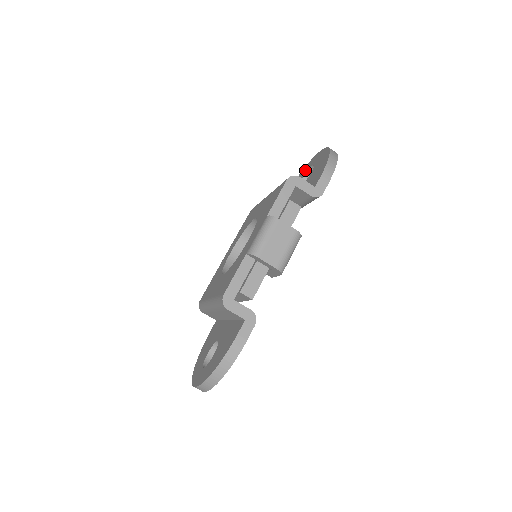
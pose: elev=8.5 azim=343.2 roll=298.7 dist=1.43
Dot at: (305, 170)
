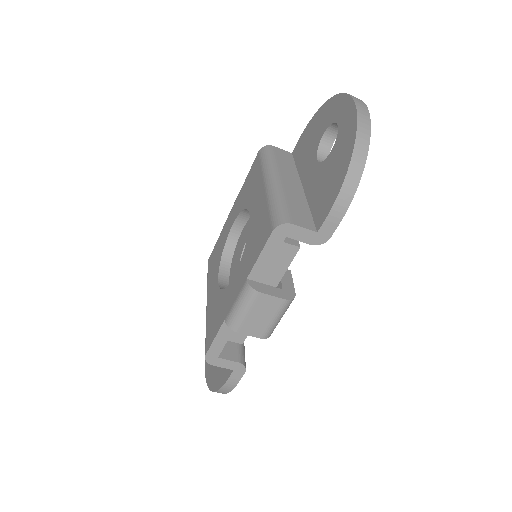
Dot at: (331, 113)
